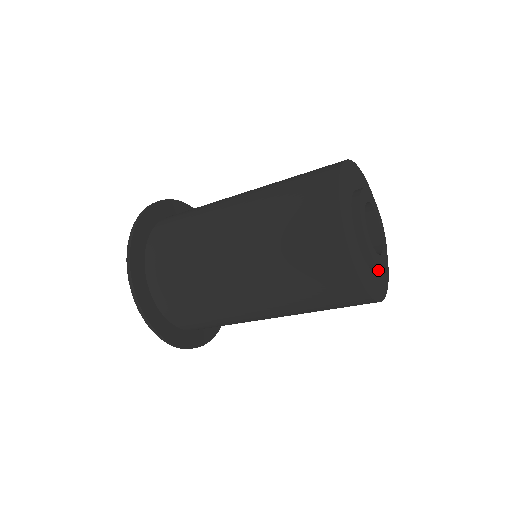
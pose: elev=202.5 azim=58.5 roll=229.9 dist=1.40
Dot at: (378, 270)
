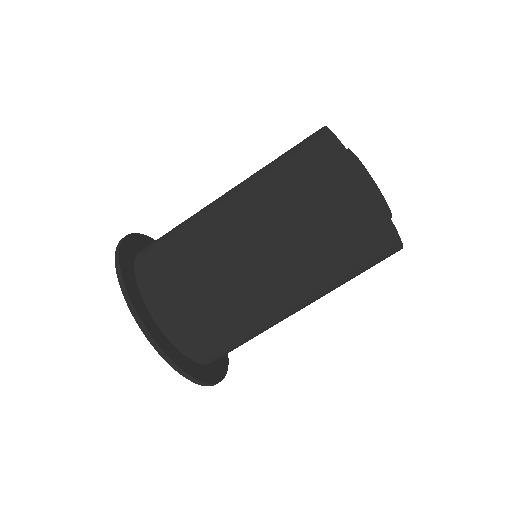
Dot at: occluded
